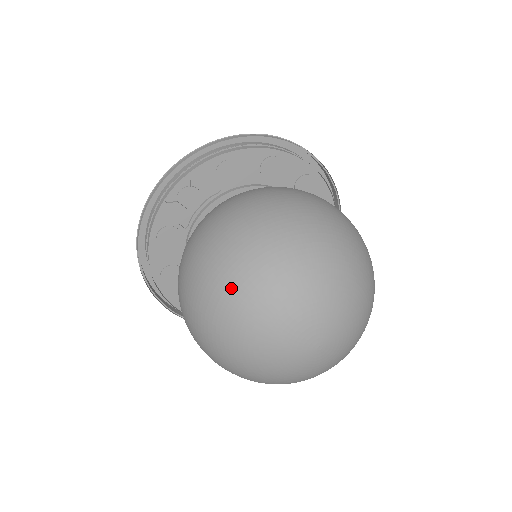
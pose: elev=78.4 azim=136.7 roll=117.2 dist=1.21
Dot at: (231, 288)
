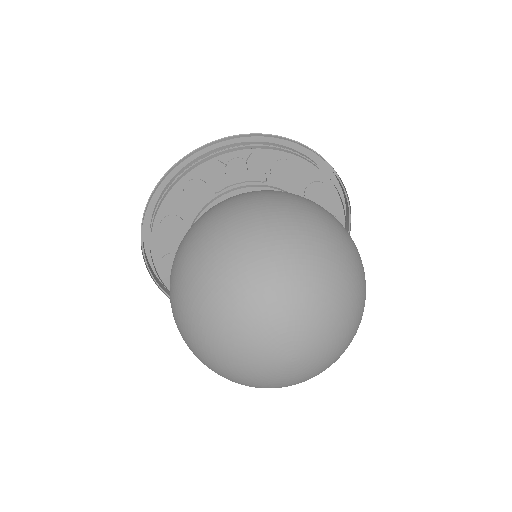
Dot at: (254, 260)
